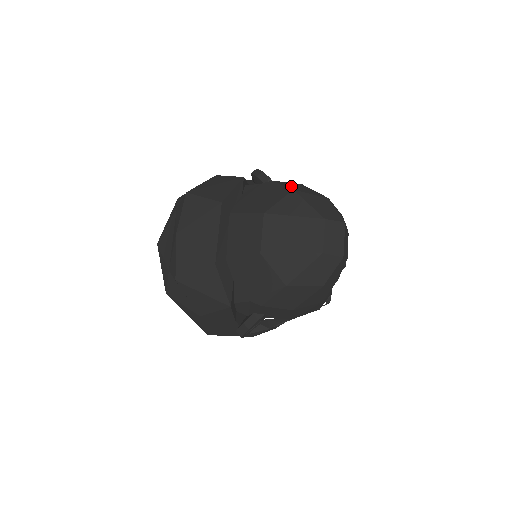
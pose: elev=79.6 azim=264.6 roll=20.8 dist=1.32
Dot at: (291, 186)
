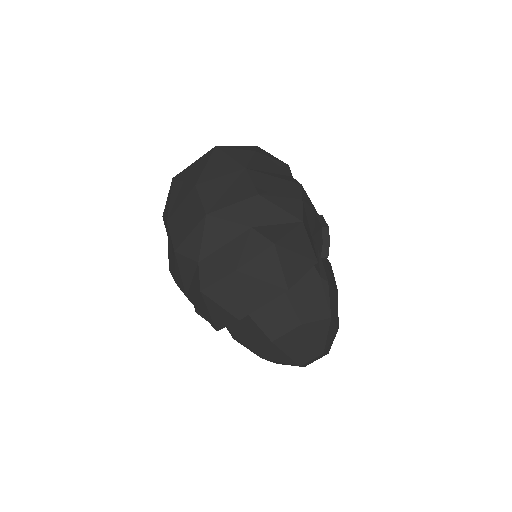
Dot at: (333, 304)
